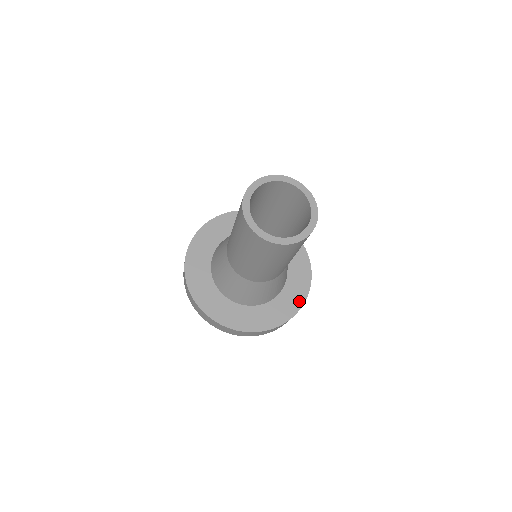
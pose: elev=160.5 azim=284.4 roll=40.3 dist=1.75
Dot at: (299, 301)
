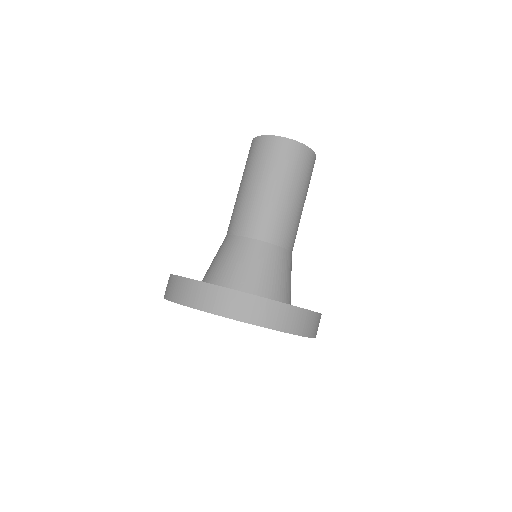
Dot at: occluded
